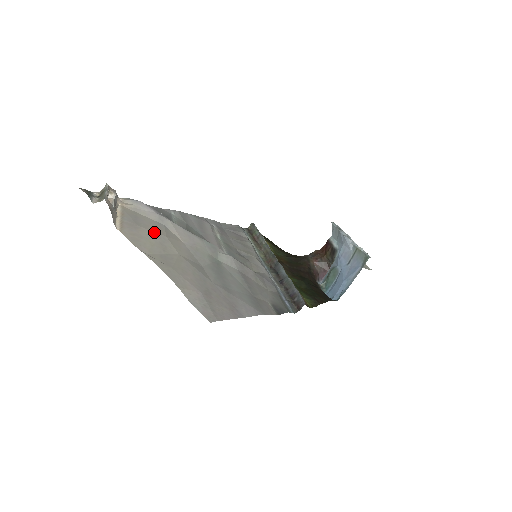
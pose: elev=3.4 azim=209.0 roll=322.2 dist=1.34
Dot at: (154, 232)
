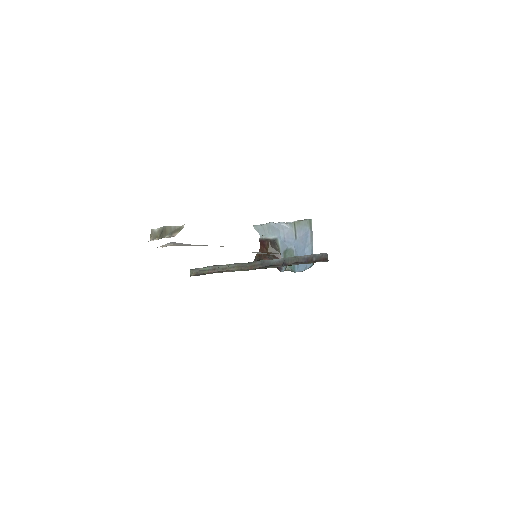
Dot at: occluded
